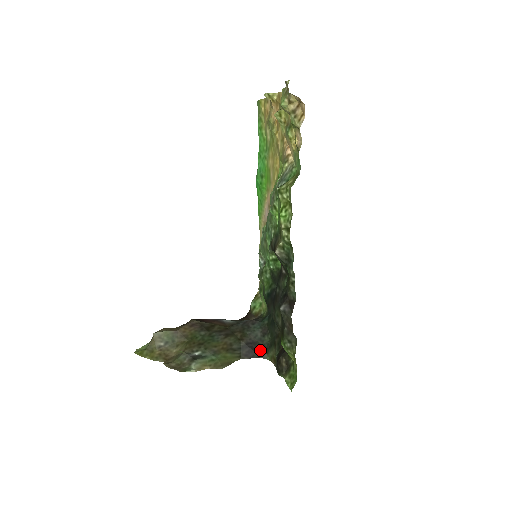
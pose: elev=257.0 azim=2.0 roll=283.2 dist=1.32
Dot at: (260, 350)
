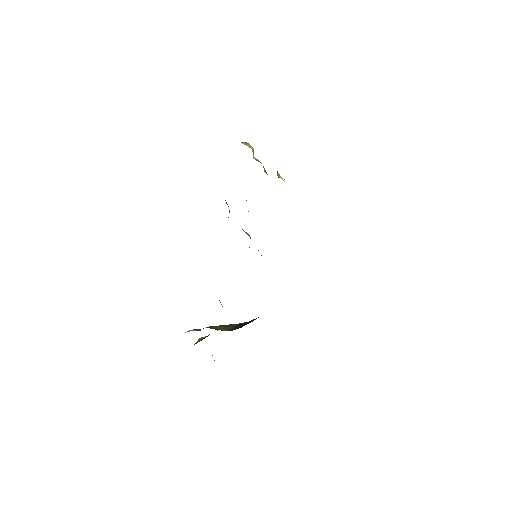
Dot at: (246, 324)
